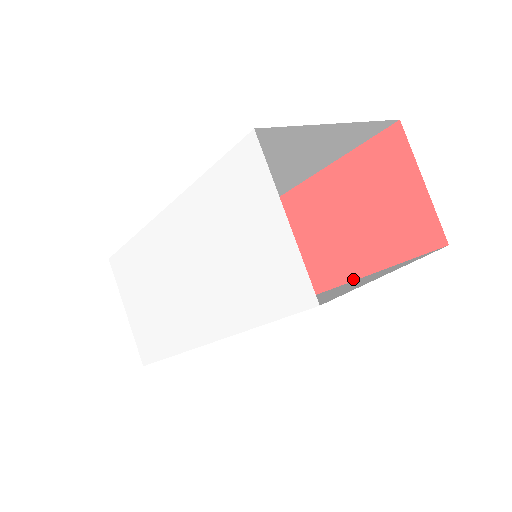
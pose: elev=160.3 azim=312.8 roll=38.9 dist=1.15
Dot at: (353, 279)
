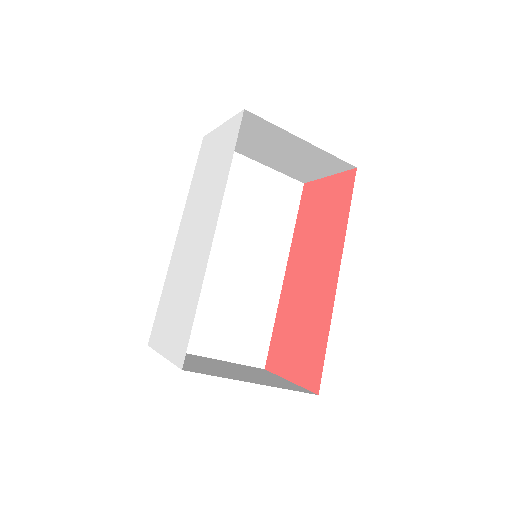
Dot at: (342, 249)
